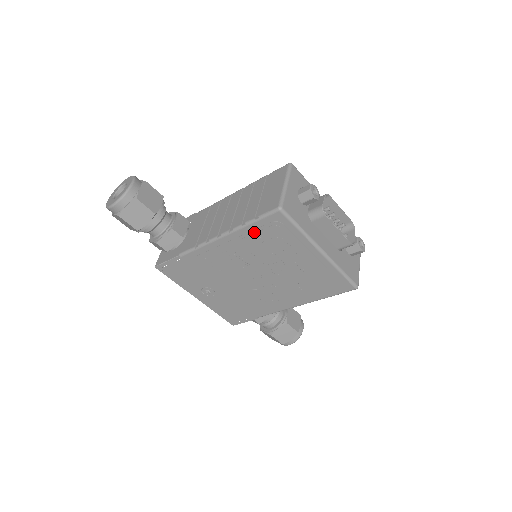
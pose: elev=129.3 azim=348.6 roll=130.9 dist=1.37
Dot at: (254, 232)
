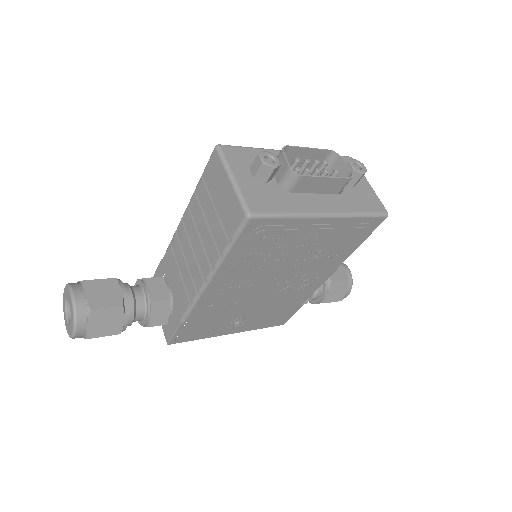
Dot at: (239, 254)
